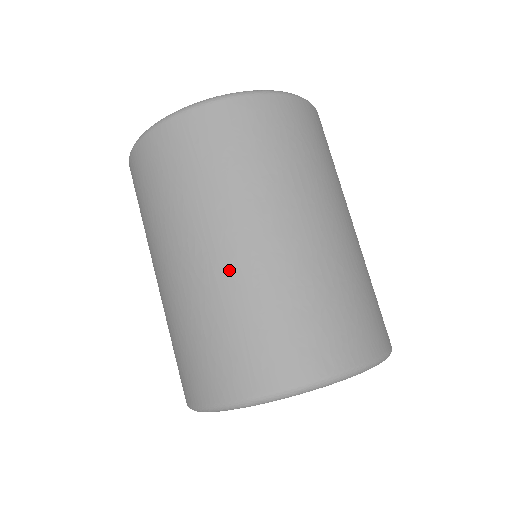
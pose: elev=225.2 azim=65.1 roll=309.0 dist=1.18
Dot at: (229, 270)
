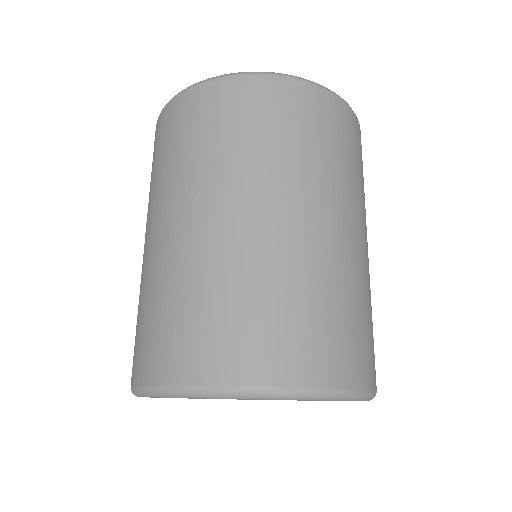
Dot at: (230, 240)
